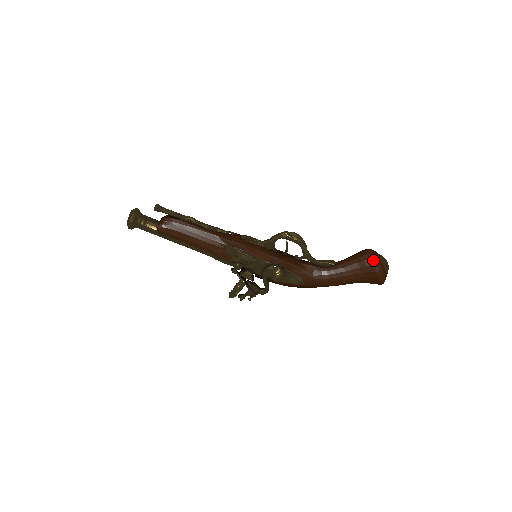
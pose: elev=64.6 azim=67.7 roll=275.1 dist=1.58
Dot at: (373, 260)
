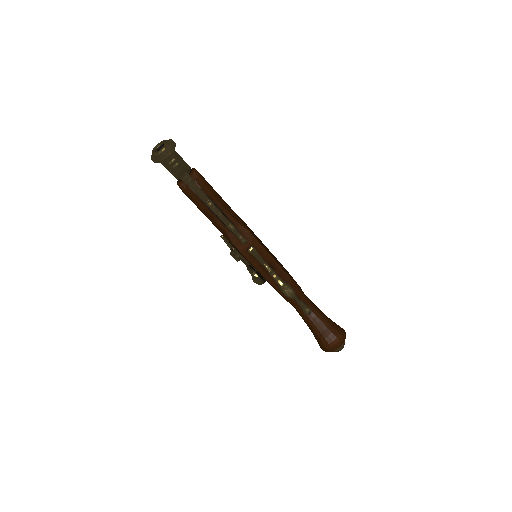
Dot at: (326, 348)
